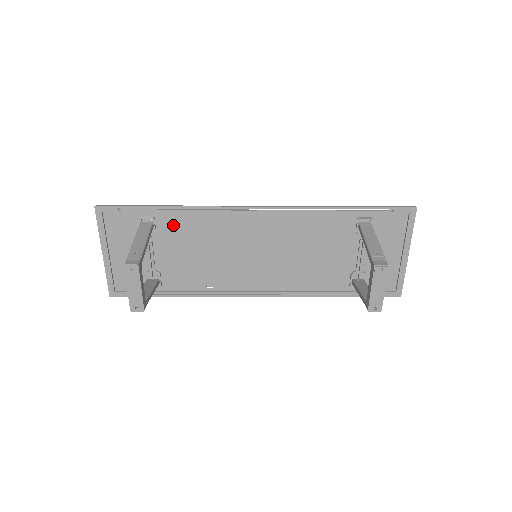
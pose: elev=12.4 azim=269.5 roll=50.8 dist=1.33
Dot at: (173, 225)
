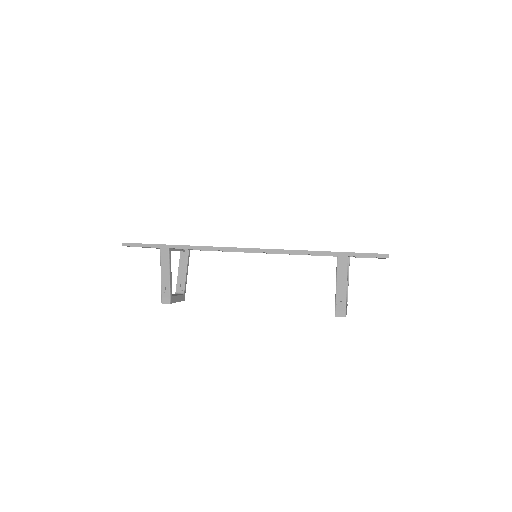
Dot at: occluded
